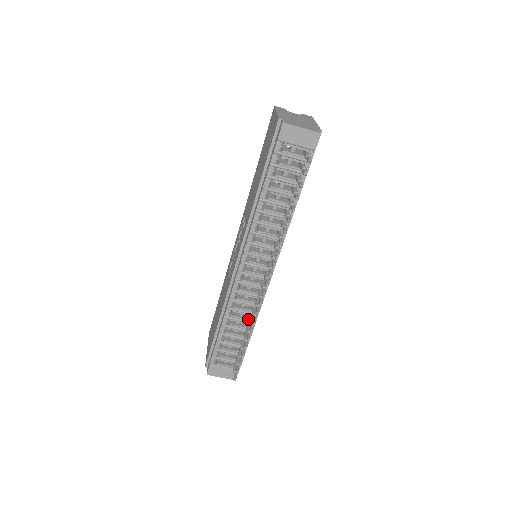
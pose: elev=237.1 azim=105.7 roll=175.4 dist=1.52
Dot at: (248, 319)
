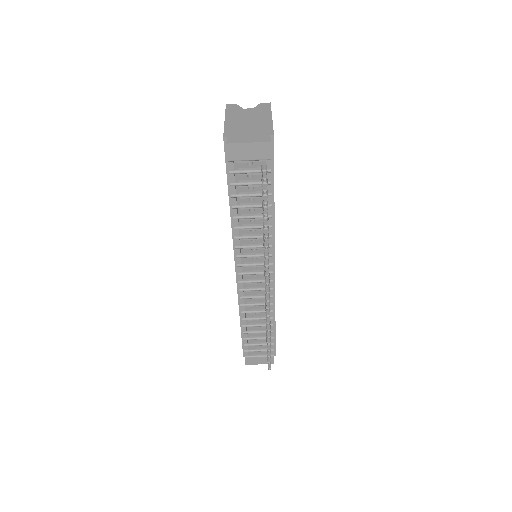
Dot at: (265, 316)
